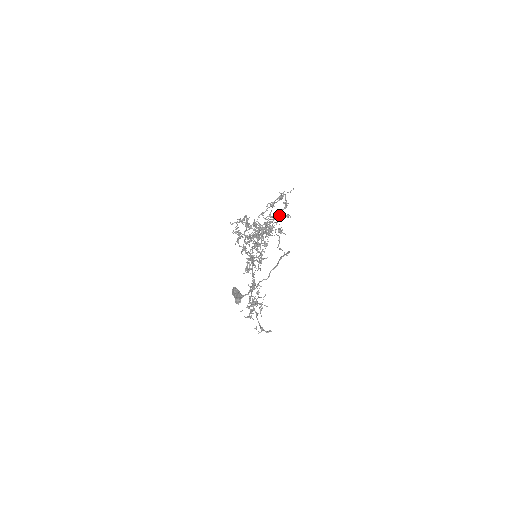
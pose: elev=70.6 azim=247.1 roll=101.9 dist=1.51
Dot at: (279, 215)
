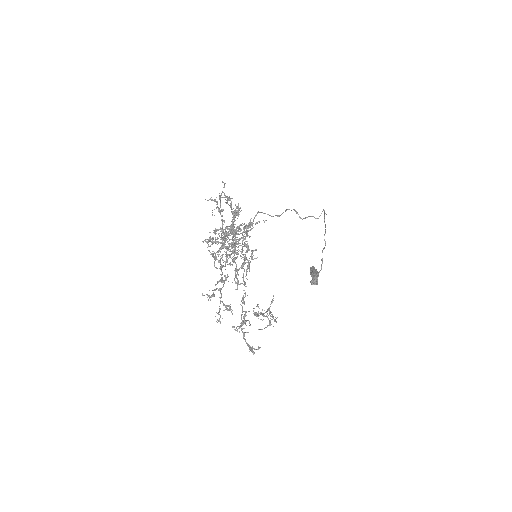
Dot at: occluded
